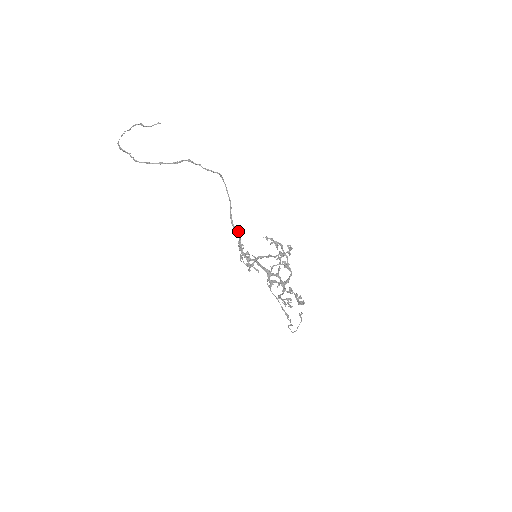
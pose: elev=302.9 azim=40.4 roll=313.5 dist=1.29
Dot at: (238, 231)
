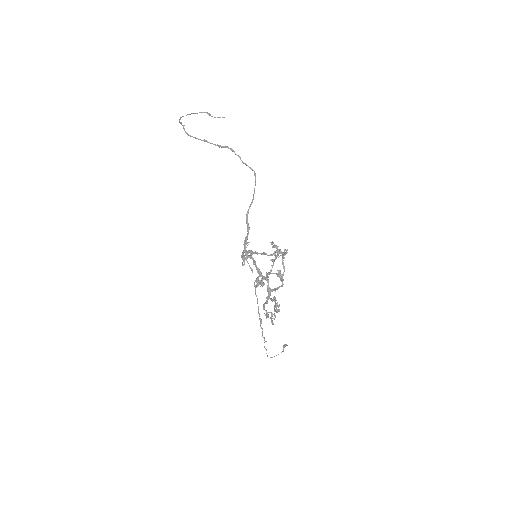
Dot at: (249, 227)
